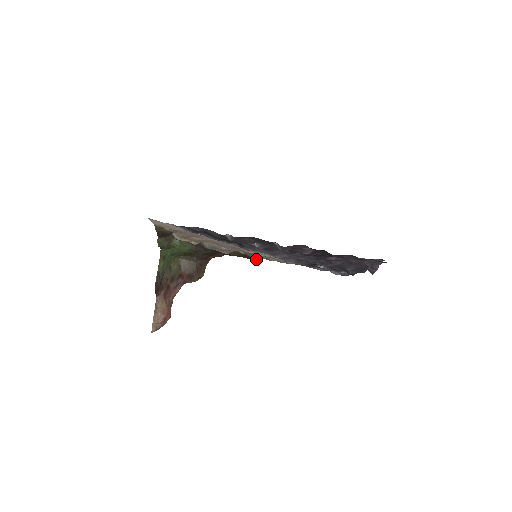
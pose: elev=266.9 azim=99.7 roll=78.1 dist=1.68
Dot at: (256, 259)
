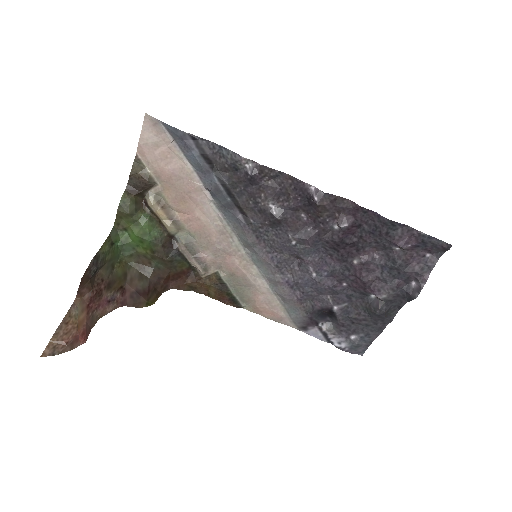
Dot at: (234, 304)
